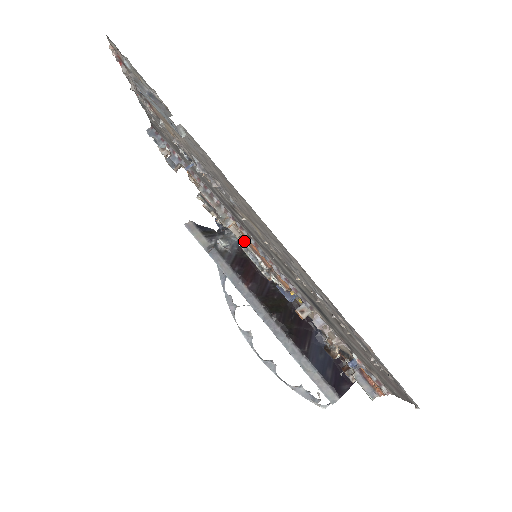
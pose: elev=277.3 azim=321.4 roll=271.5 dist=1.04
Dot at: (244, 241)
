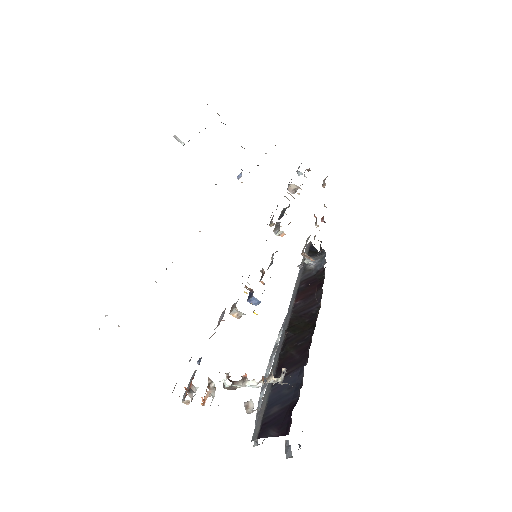
Dot at: occluded
